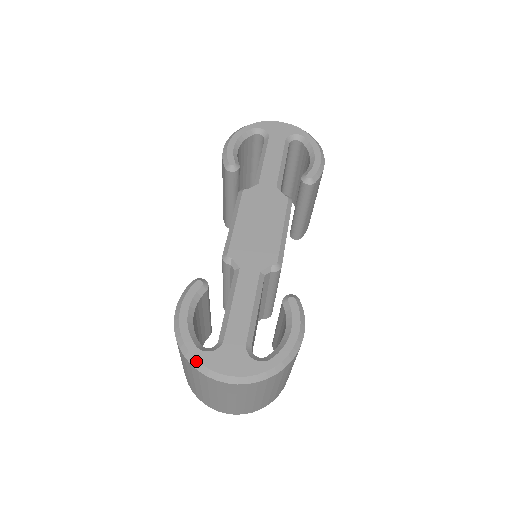
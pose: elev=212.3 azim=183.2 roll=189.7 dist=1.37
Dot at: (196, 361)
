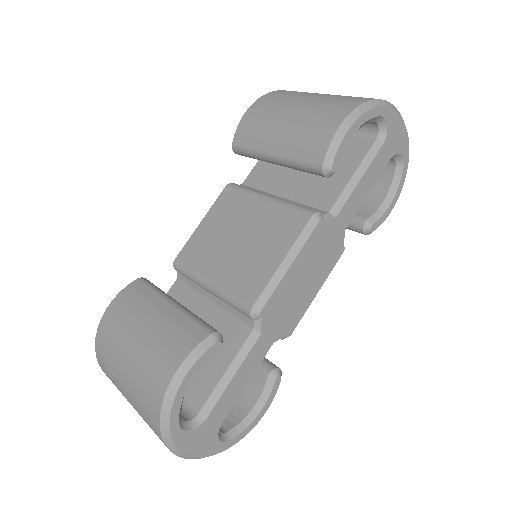
Dot at: (171, 441)
